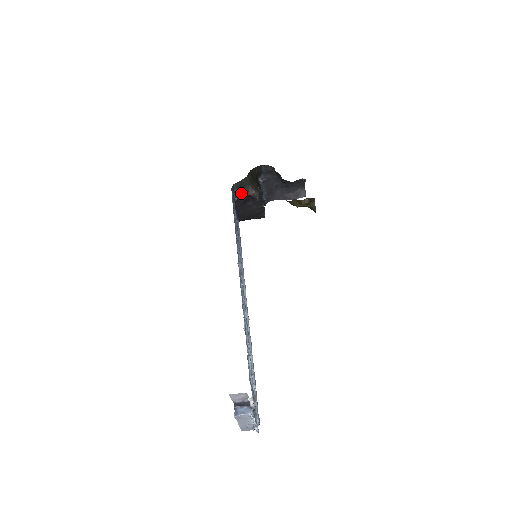
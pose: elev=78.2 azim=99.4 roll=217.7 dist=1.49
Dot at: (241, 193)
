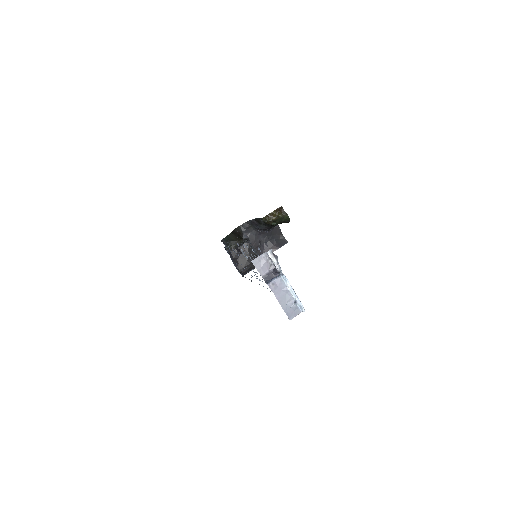
Dot at: (231, 246)
